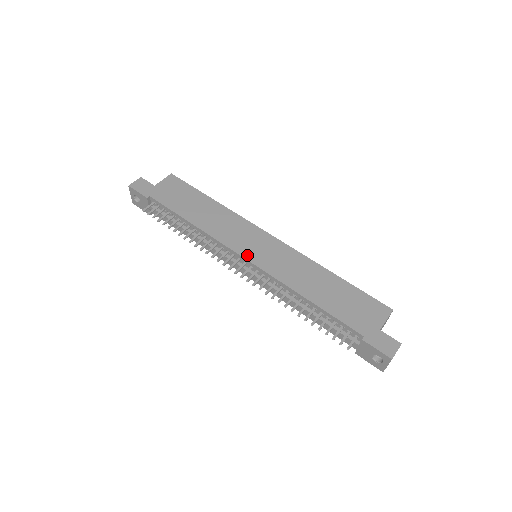
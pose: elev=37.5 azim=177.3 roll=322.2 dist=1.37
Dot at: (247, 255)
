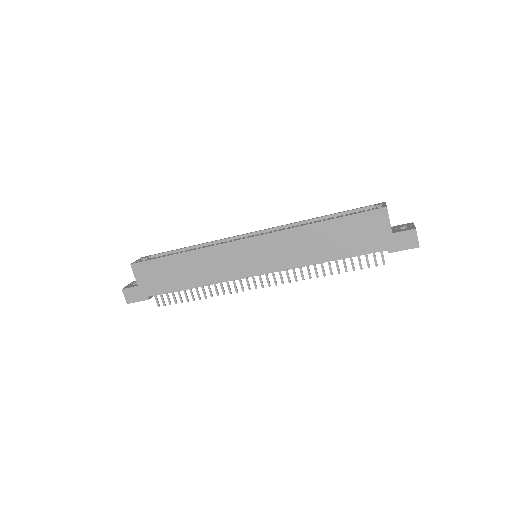
Dot at: (255, 272)
